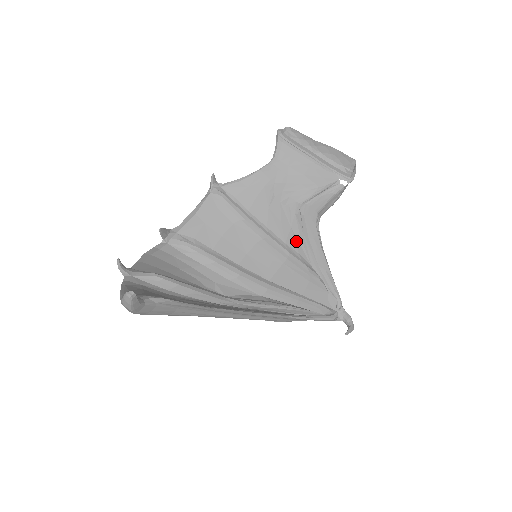
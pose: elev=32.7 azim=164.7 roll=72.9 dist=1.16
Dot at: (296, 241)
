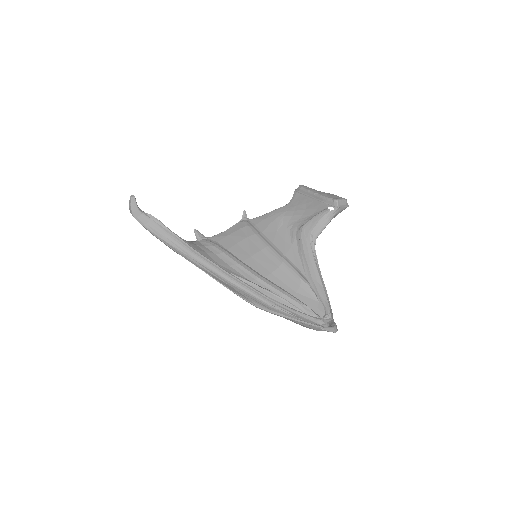
Dot at: (295, 256)
